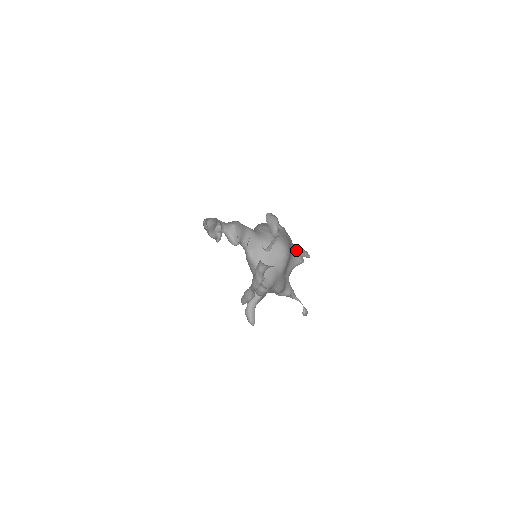
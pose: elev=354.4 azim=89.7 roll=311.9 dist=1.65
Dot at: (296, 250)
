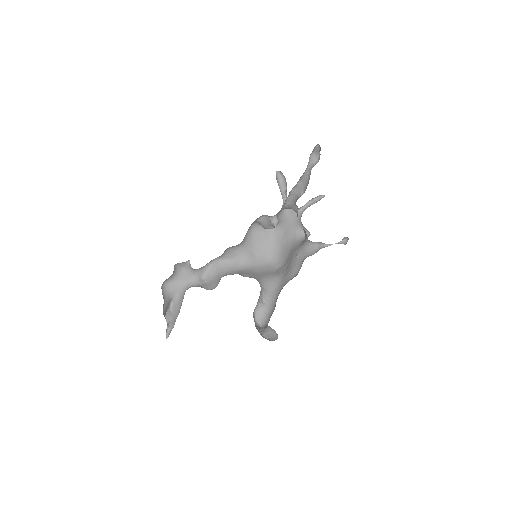
Dot at: (305, 209)
